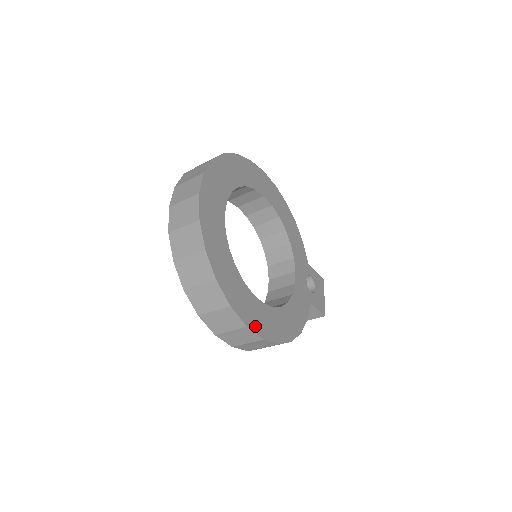
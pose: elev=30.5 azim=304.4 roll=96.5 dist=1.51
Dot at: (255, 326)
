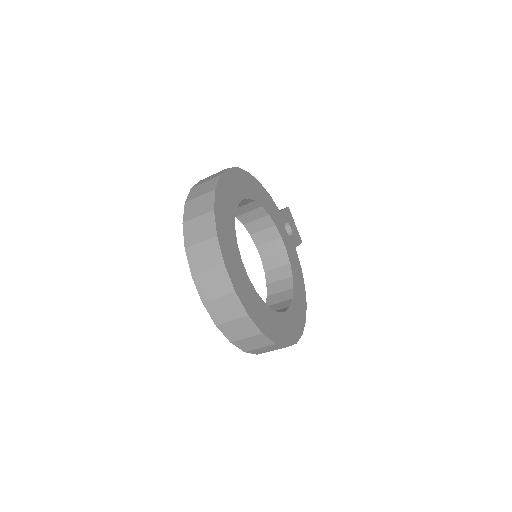
Dot at: (297, 334)
